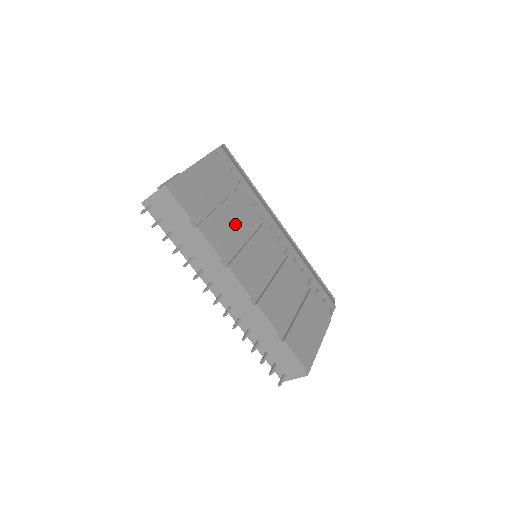
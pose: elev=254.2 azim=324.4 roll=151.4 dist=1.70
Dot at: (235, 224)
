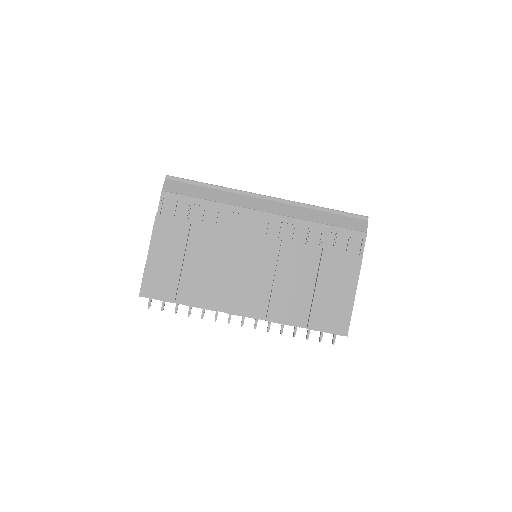
Dot at: (212, 266)
